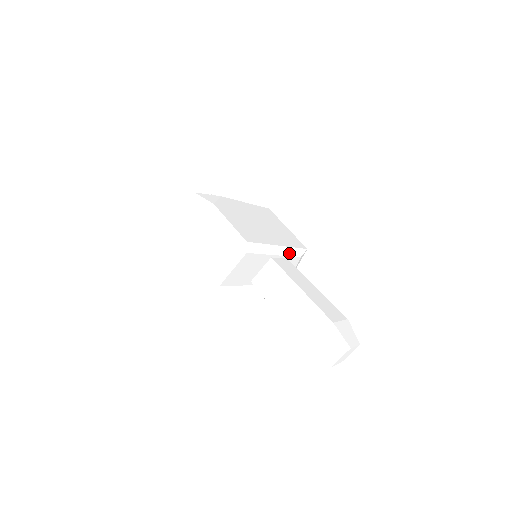
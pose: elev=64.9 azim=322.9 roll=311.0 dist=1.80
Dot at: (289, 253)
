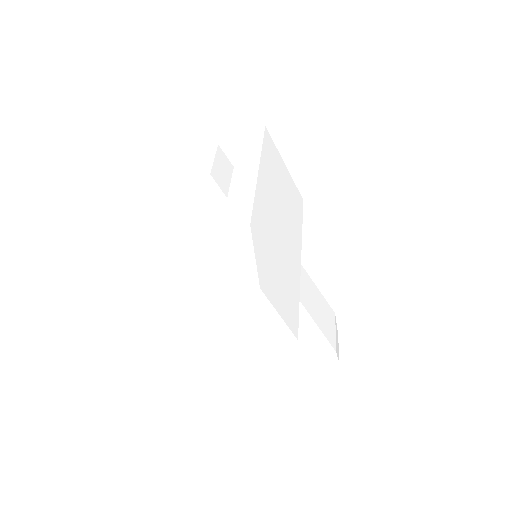
Dot at: occluded
